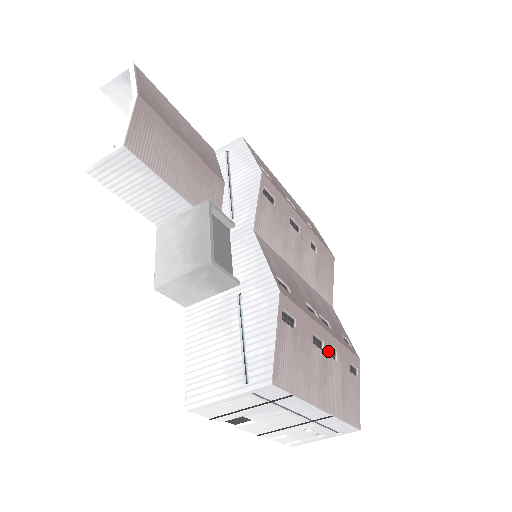
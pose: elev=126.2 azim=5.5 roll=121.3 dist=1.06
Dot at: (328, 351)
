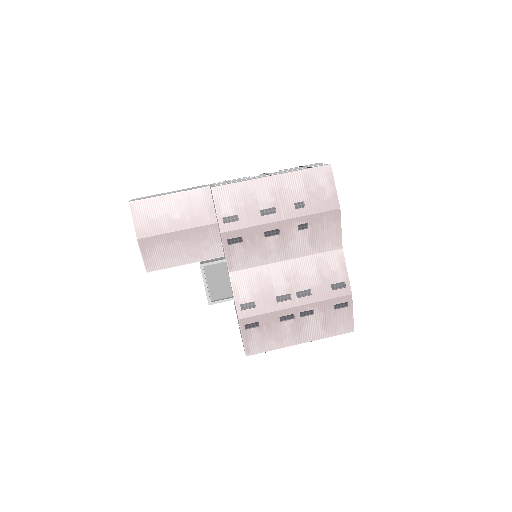
Dot at: (303, 313)
